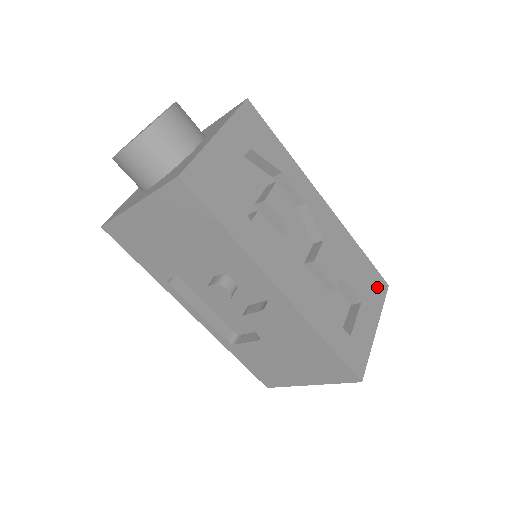
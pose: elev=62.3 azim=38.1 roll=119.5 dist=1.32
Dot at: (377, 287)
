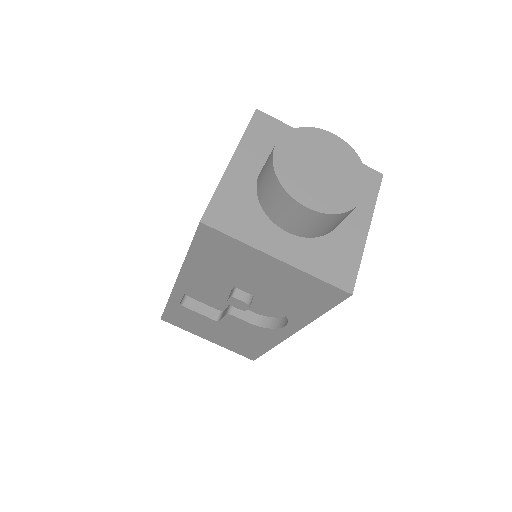
Dot at: occluded
